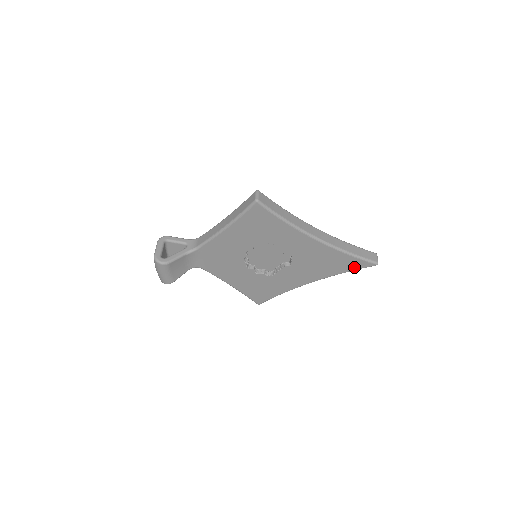
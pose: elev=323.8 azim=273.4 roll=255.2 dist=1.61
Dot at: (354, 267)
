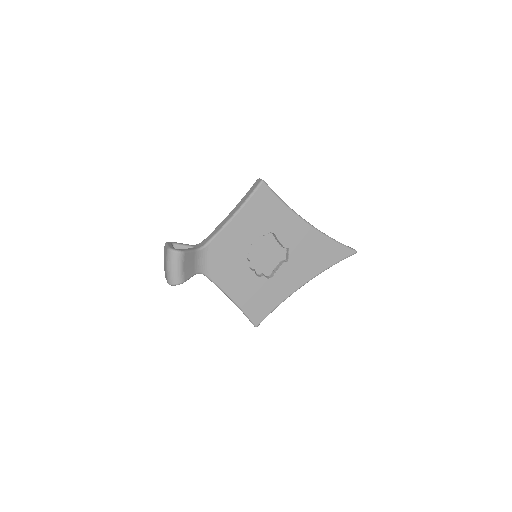
Dot at: (339, 257)
